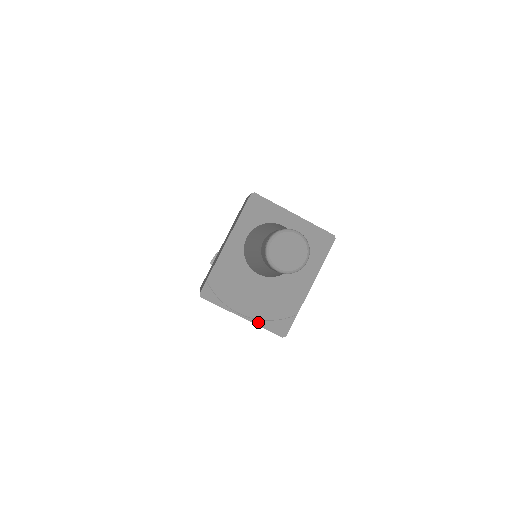
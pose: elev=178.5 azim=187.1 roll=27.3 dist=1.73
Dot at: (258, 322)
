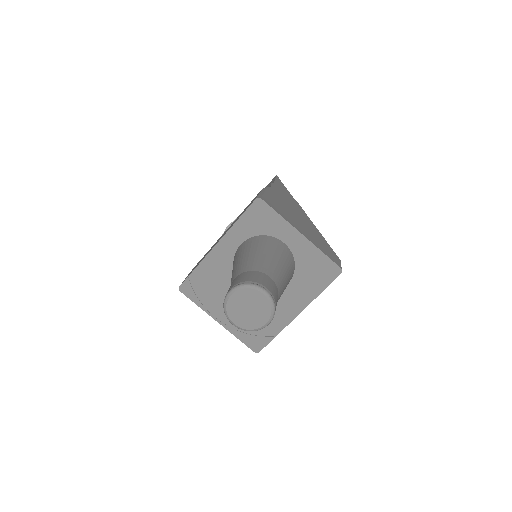
Dot at: (233, 331)
